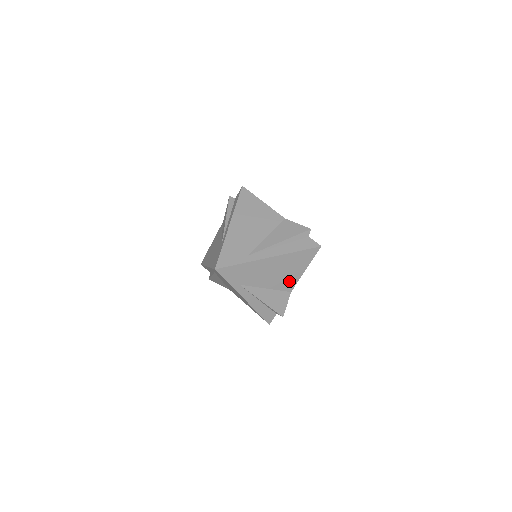
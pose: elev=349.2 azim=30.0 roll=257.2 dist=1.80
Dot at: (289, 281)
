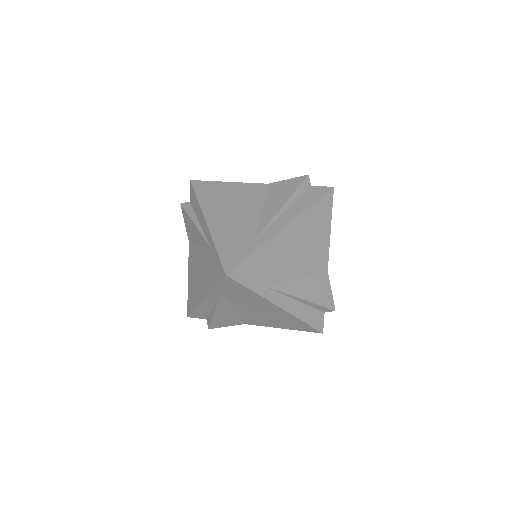
Dot at: (319, 255)
